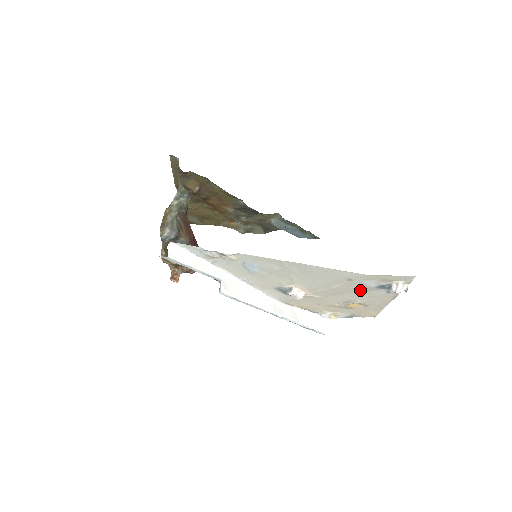
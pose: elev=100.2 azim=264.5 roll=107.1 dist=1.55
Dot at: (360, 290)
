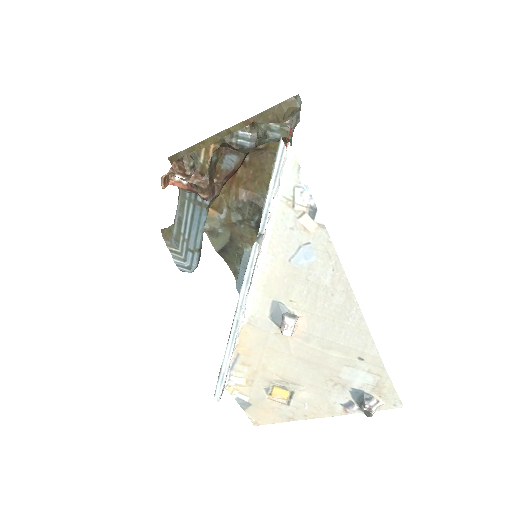
Dot at: (334, 379)
